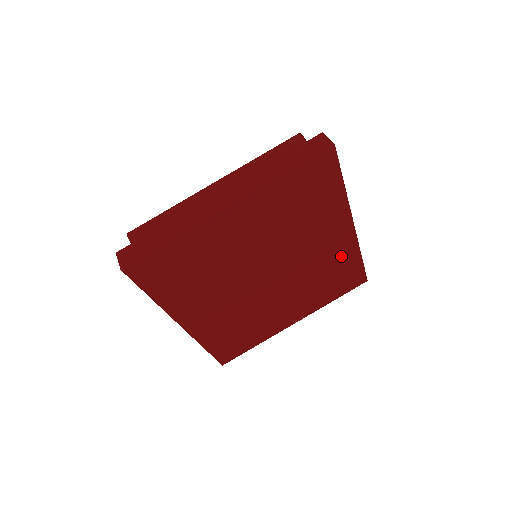
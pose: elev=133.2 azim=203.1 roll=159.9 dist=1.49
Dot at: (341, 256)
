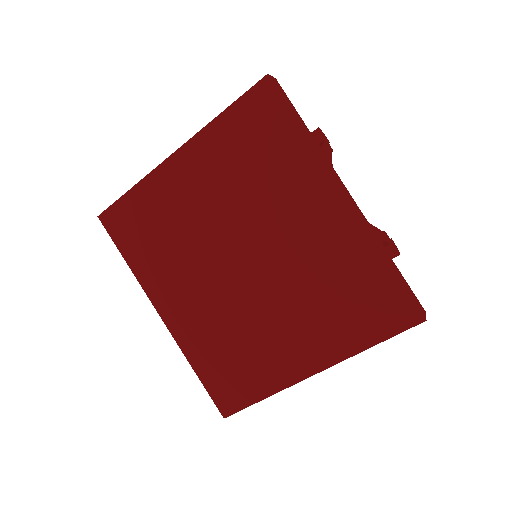
Dot at: (347, 251)
